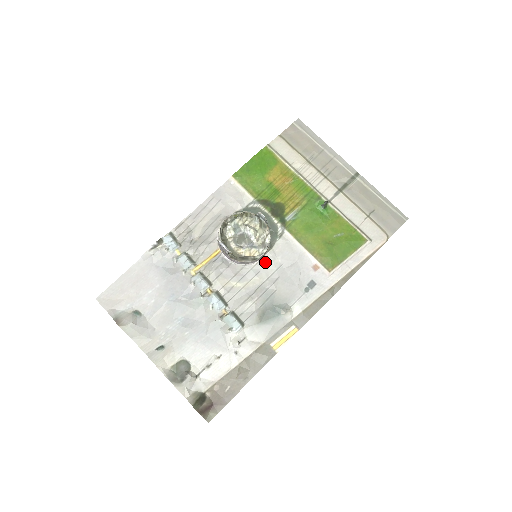
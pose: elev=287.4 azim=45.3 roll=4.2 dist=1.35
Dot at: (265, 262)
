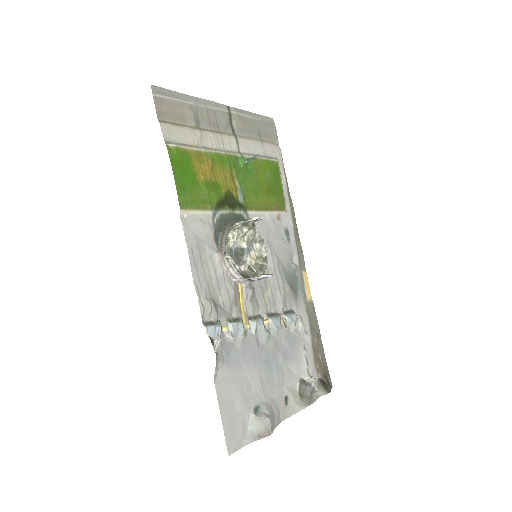
Dot at: occluded
